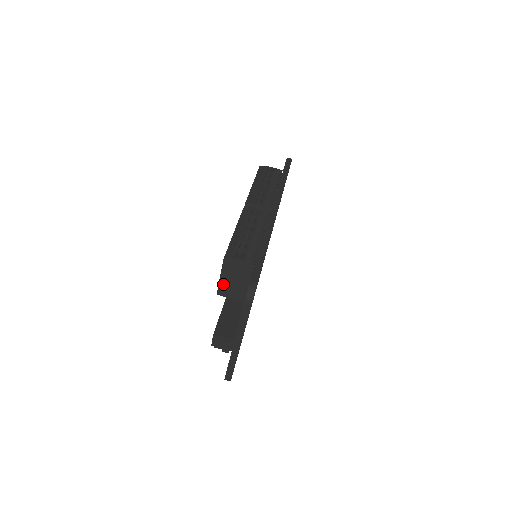
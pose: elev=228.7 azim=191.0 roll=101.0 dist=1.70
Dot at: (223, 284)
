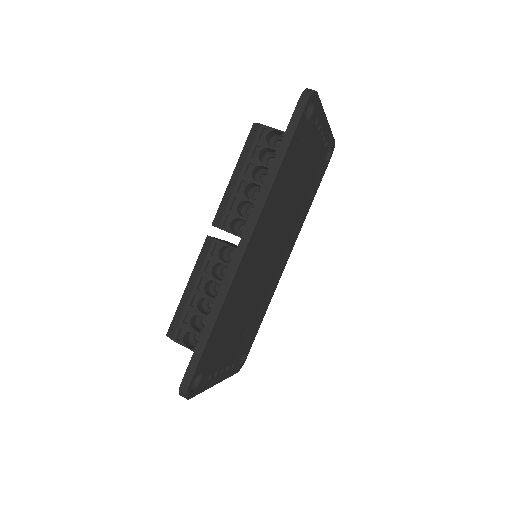
Dot at: occluded
